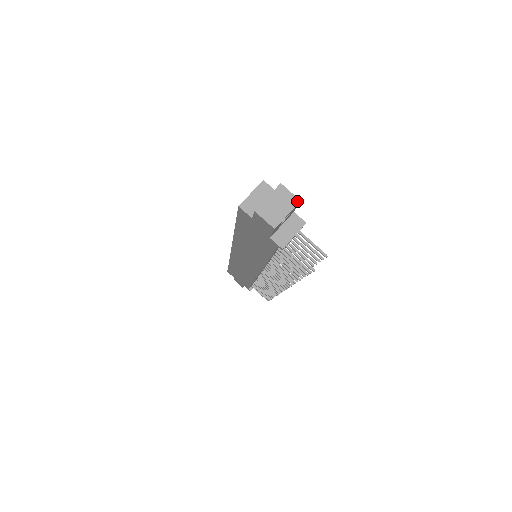
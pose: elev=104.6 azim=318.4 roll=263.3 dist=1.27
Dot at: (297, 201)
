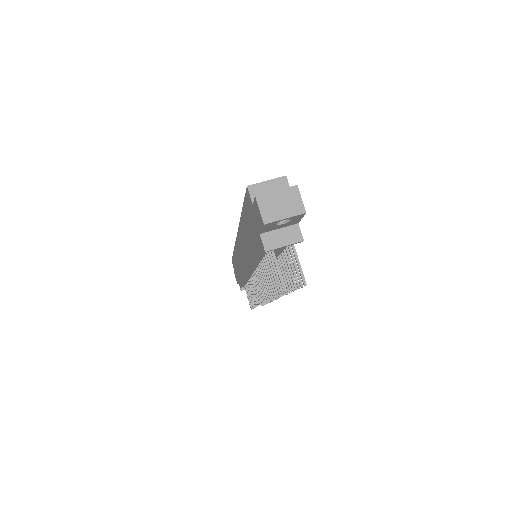
Dot at: (303, 211)
